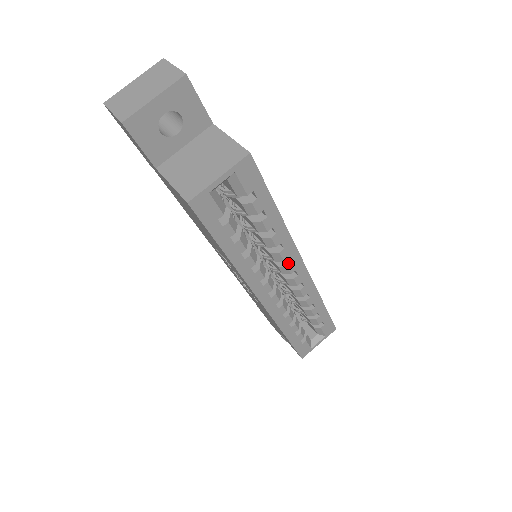
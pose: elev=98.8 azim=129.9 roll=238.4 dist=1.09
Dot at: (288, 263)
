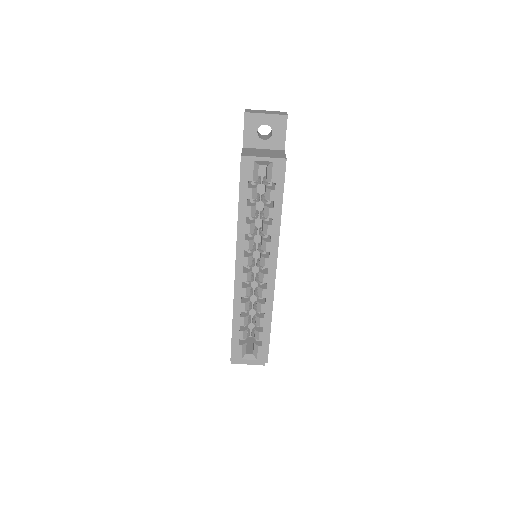
Dot at: (267, 257)
